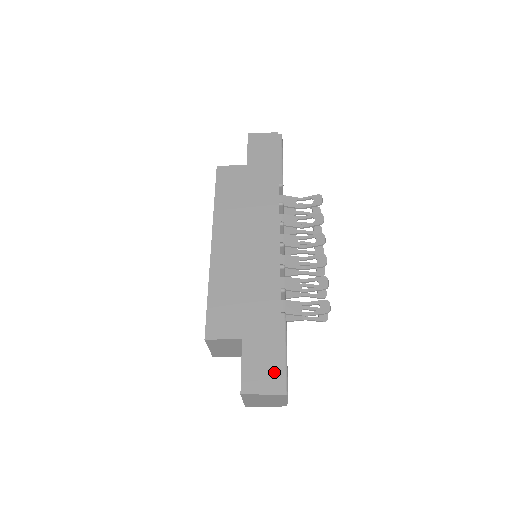
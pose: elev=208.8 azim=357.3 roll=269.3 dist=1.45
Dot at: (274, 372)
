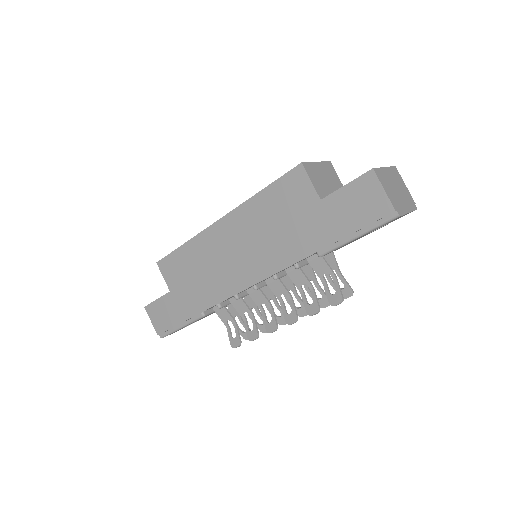
Dot at: (165, 325)
